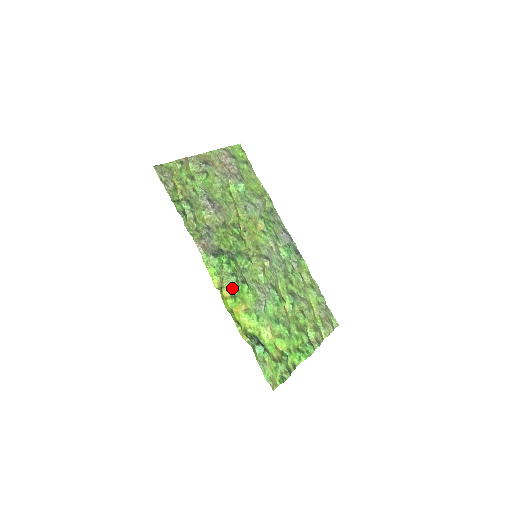
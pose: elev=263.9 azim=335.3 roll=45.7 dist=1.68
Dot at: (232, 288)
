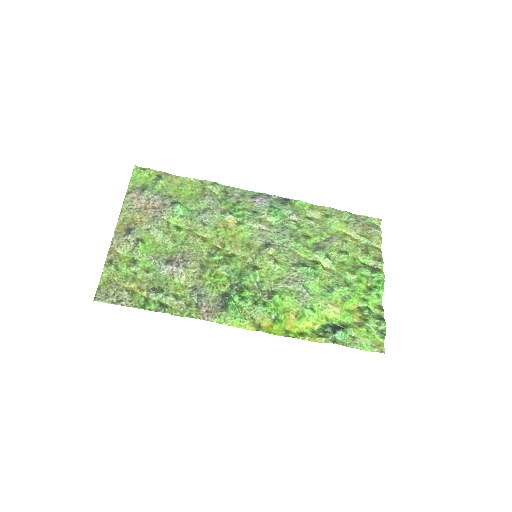
Dot at: (267, 314)
